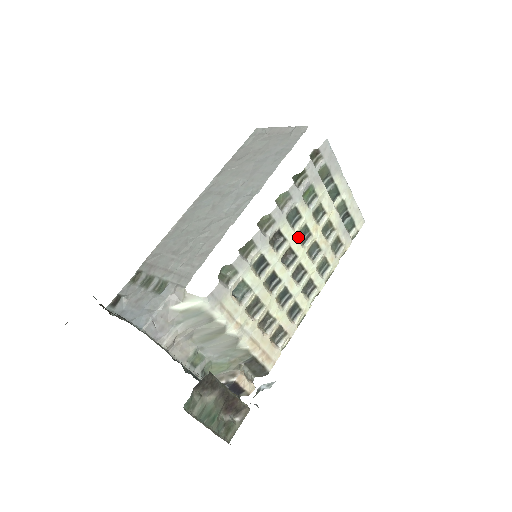
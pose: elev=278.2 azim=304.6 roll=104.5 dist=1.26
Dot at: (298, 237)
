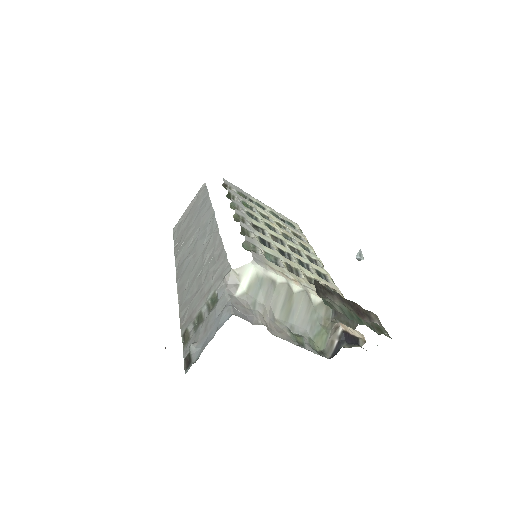
Dot at: occluded
